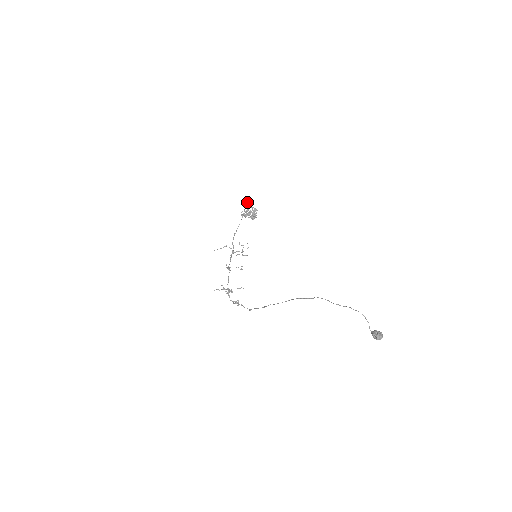
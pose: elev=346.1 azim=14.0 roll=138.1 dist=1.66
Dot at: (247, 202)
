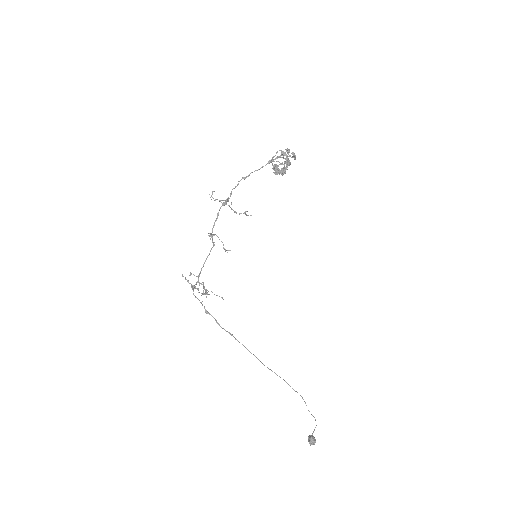
Dot at: (293, 154)
